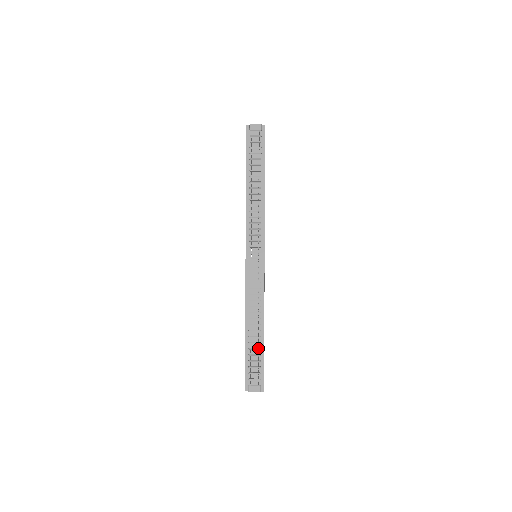
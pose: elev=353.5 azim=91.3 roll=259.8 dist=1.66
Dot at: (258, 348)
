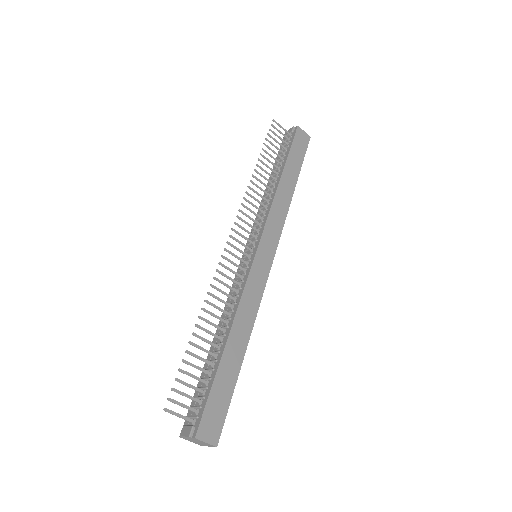
Dot at: (194, 356)
